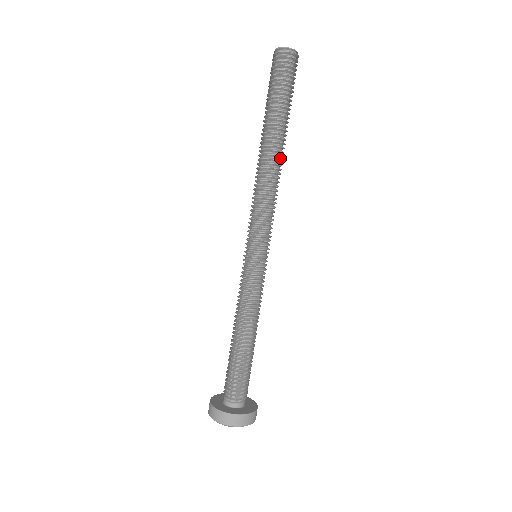
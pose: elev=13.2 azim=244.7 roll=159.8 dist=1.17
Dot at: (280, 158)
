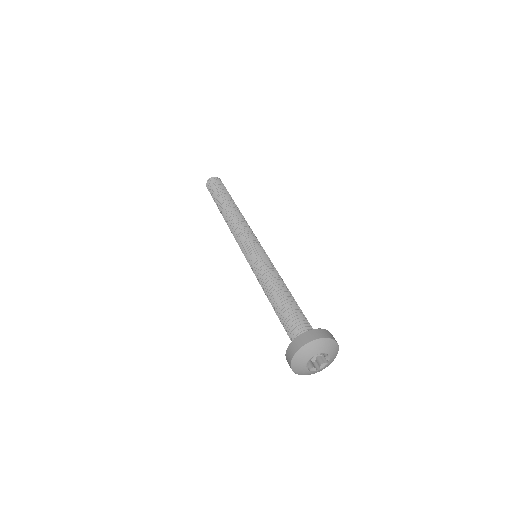
Dot at: occluded
